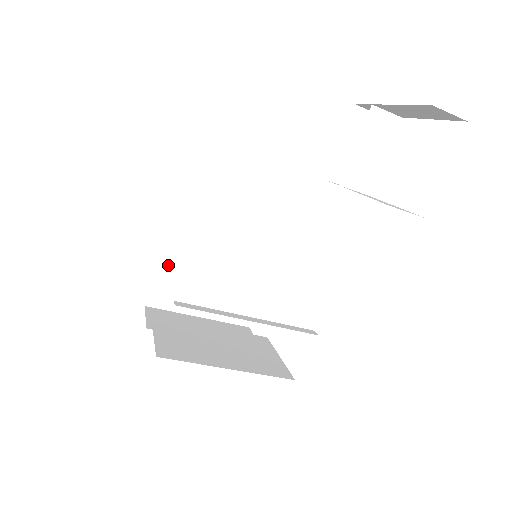
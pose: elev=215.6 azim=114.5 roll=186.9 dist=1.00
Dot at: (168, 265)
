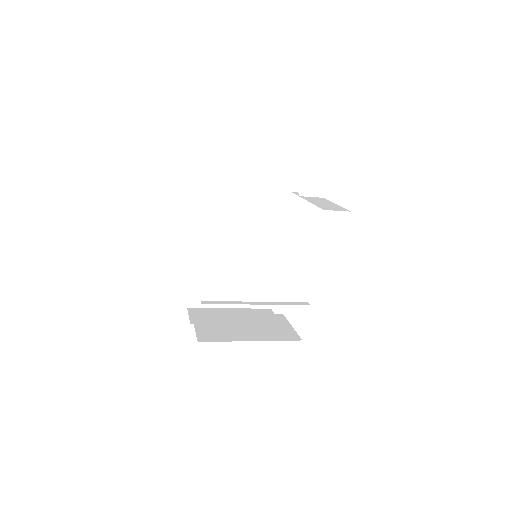
Dot at: (197, 274)
